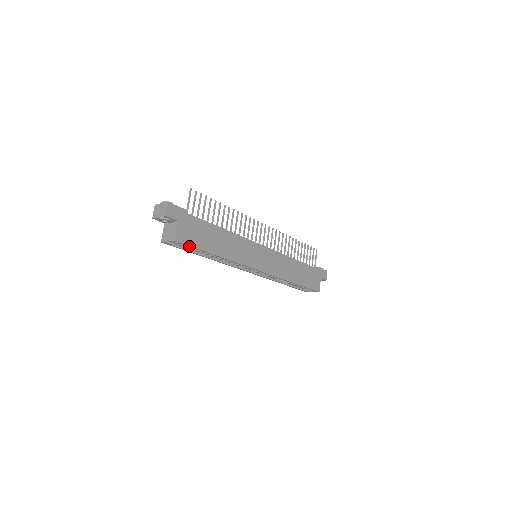
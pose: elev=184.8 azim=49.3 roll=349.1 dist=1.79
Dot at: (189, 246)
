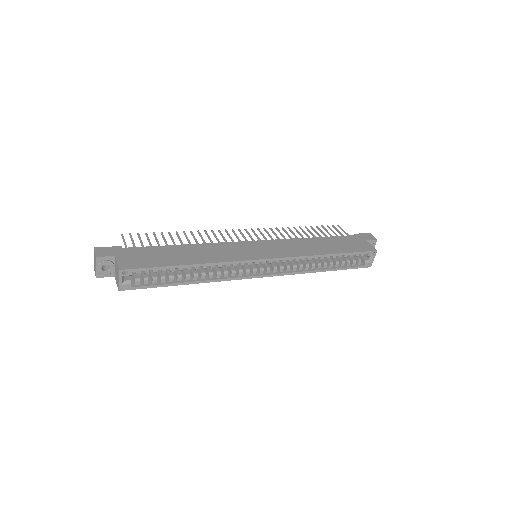
Dot at: (144, 269)
